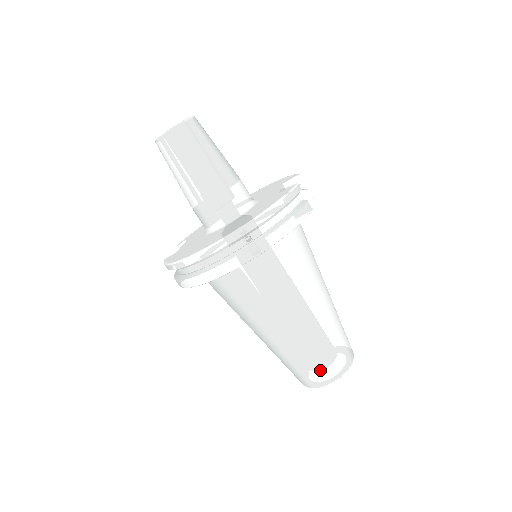
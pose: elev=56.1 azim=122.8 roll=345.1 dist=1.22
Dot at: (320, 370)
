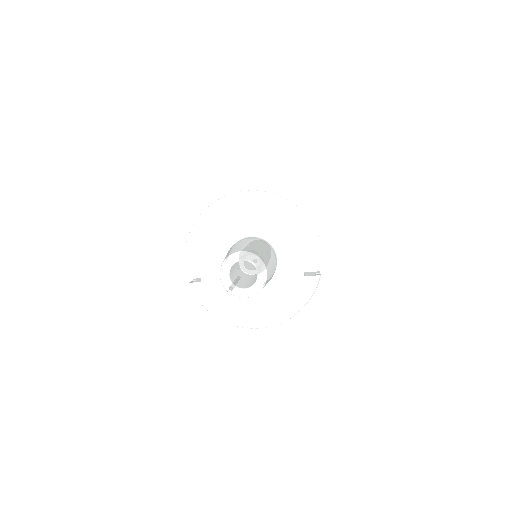
Dot at: occluded
